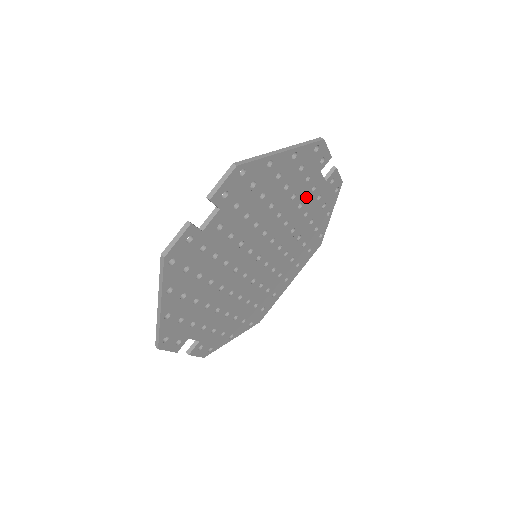
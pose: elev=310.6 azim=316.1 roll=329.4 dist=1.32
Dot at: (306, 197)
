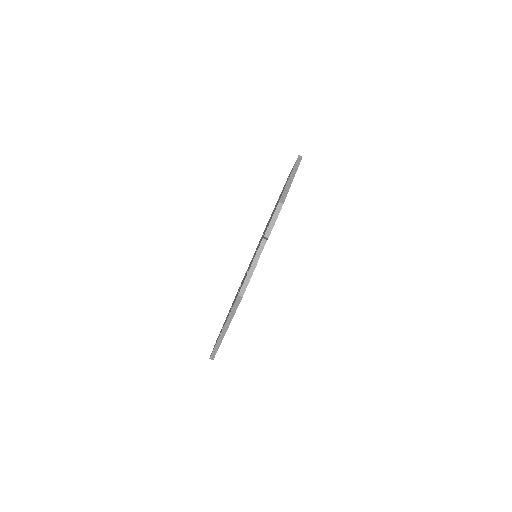
Dot at: occluded
